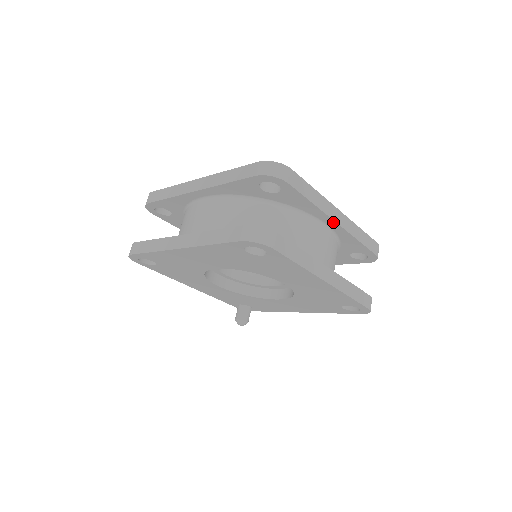
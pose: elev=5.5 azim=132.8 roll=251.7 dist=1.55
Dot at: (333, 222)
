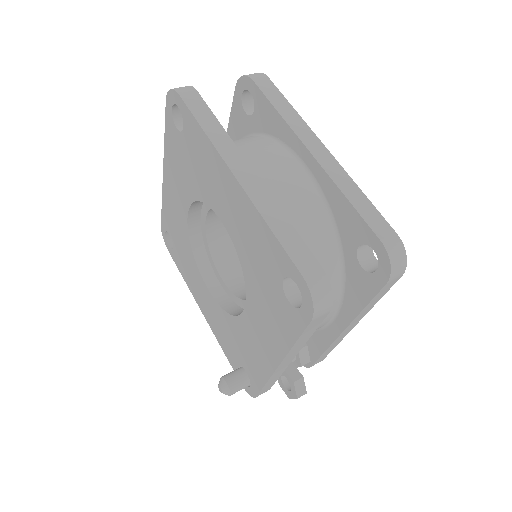
Dot at: (307, 152)
